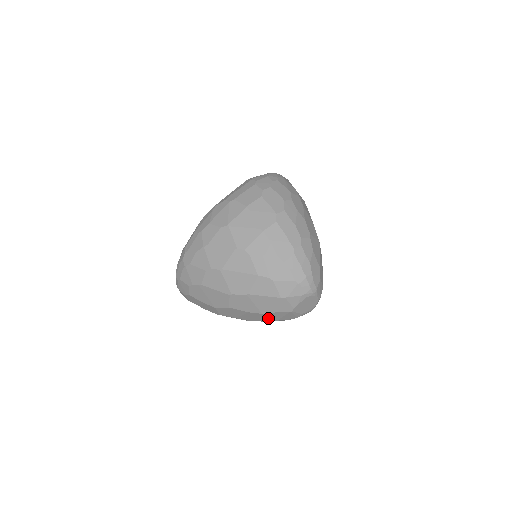
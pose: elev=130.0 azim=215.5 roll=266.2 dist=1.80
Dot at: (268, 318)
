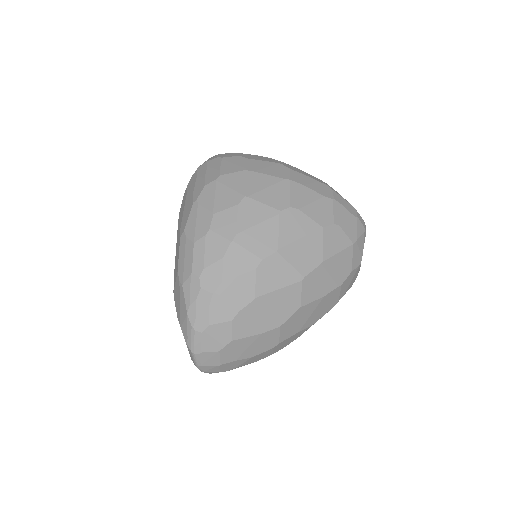
Dot at: (339, 295)
